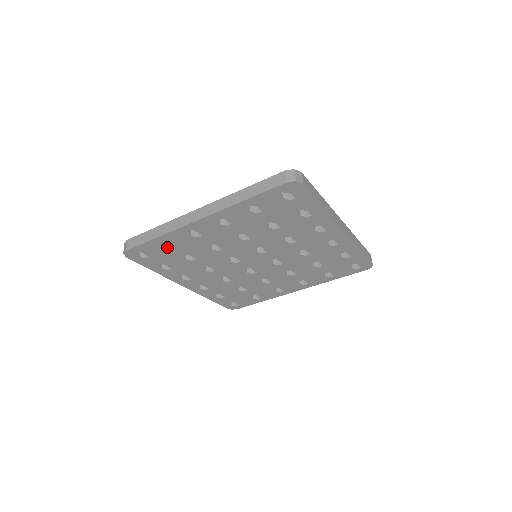
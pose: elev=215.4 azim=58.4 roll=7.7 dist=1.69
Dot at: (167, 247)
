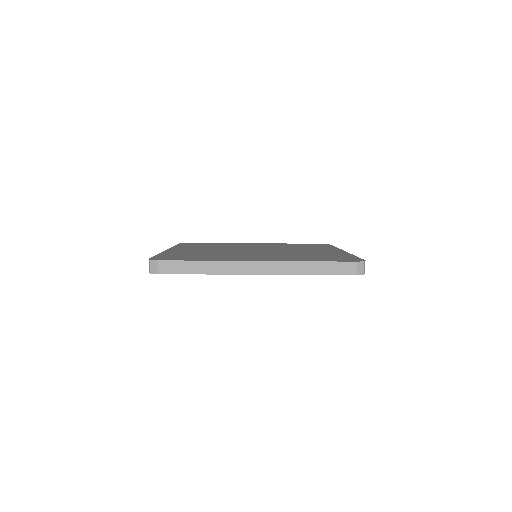
Dot at: occluded
